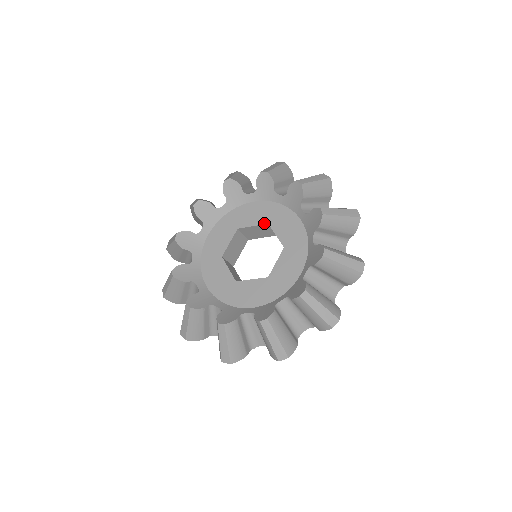
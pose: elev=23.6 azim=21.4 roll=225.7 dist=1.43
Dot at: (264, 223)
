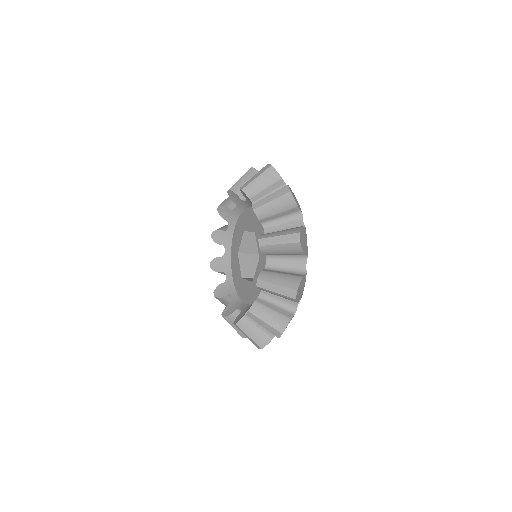
Dot at: (243, 233)
